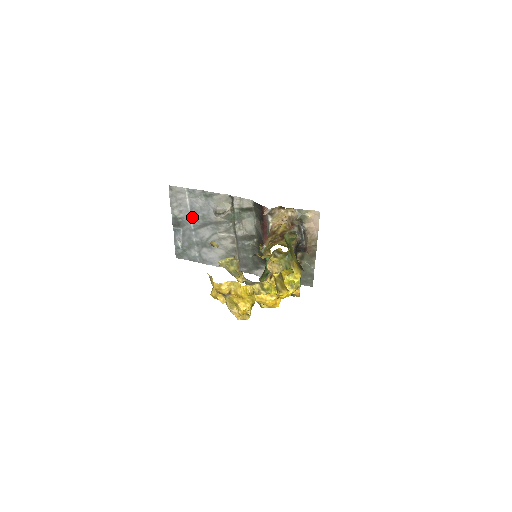
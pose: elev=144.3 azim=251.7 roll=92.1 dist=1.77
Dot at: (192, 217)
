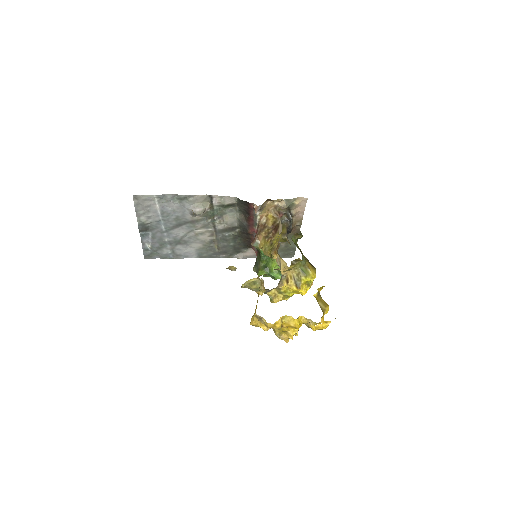
Dot at: (163, 220)
